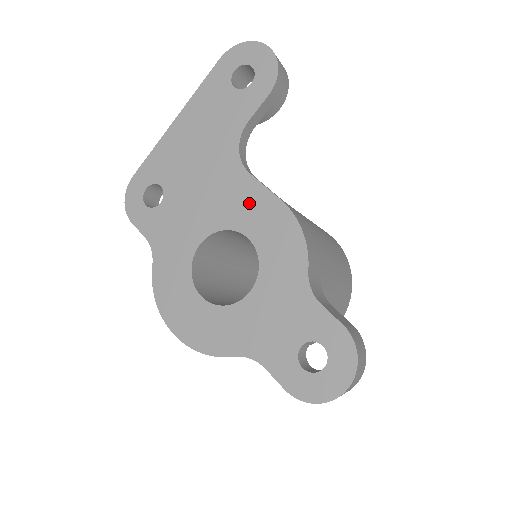
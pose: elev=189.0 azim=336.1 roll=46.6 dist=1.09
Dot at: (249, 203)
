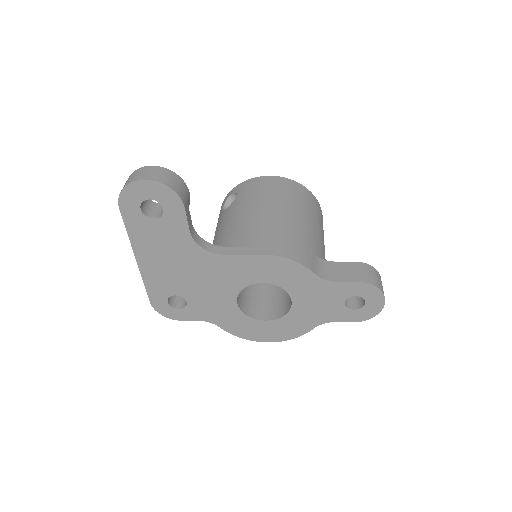
Dot at: (243, 268)
